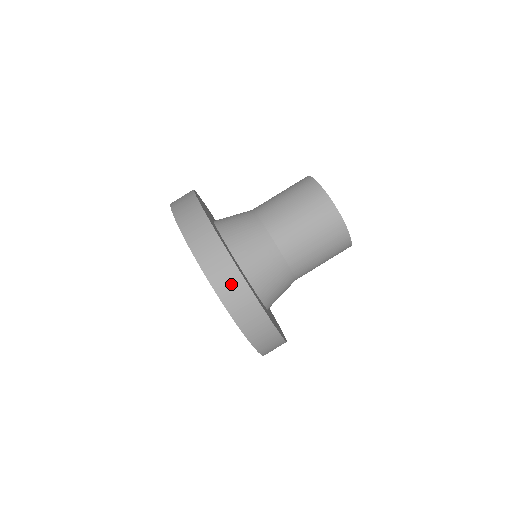
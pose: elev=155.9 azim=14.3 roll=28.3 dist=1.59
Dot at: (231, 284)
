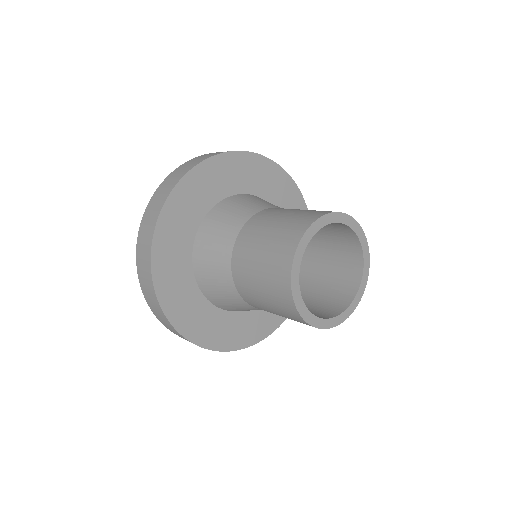
Dot at: (145, 274)
